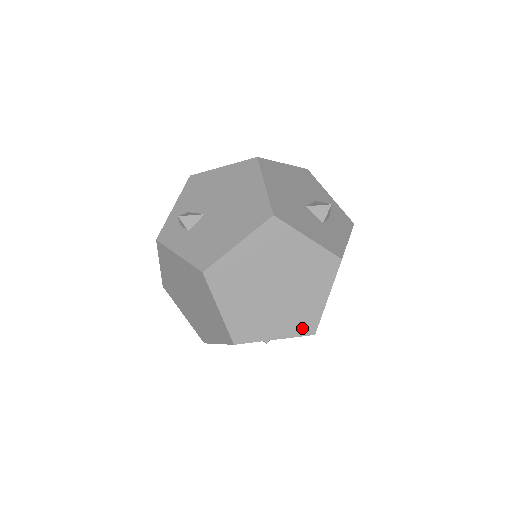
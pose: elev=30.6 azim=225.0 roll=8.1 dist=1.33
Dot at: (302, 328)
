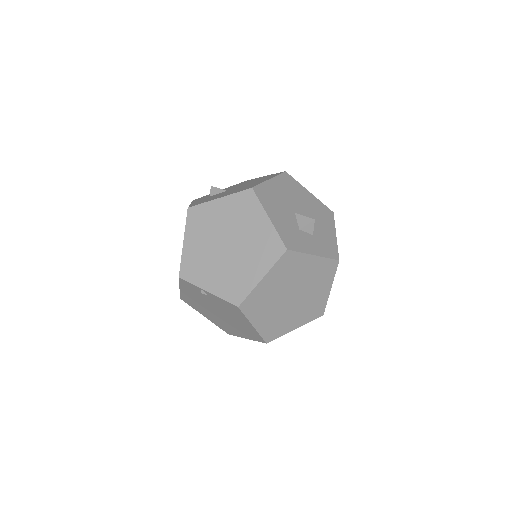
Dot at: (231, 294)
